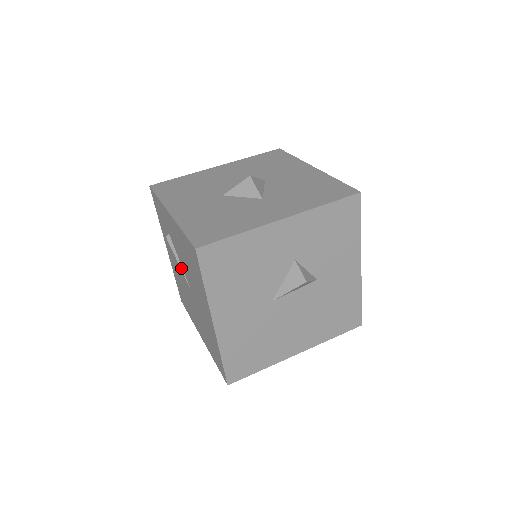
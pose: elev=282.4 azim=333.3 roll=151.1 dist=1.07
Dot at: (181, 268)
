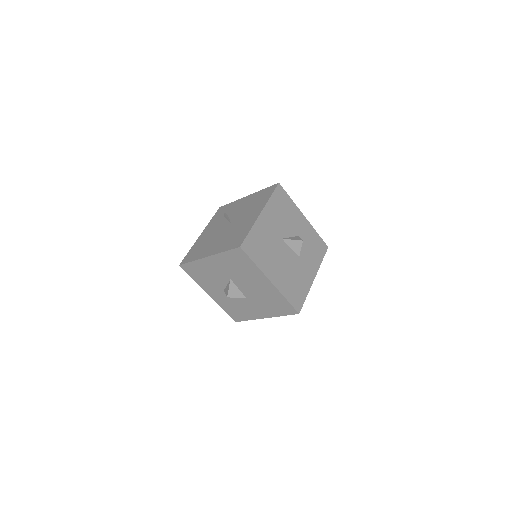
Dot at: (229, 220)
